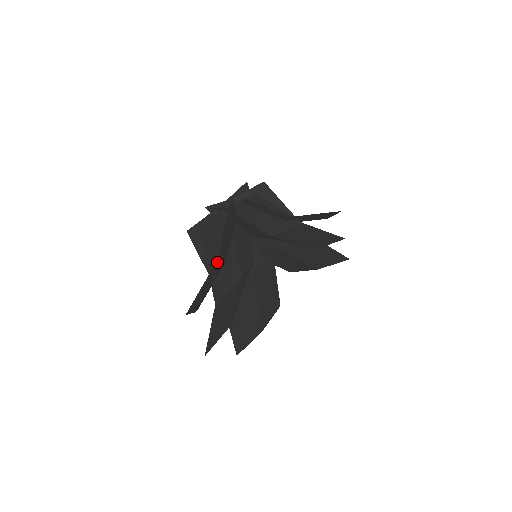
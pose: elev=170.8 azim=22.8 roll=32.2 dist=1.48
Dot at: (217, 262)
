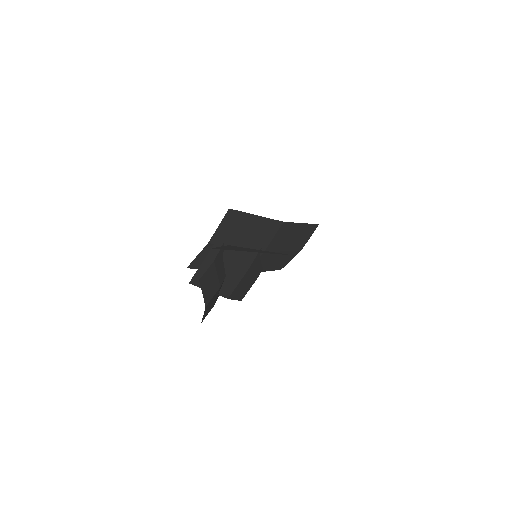
Dot at: (207, 304)
